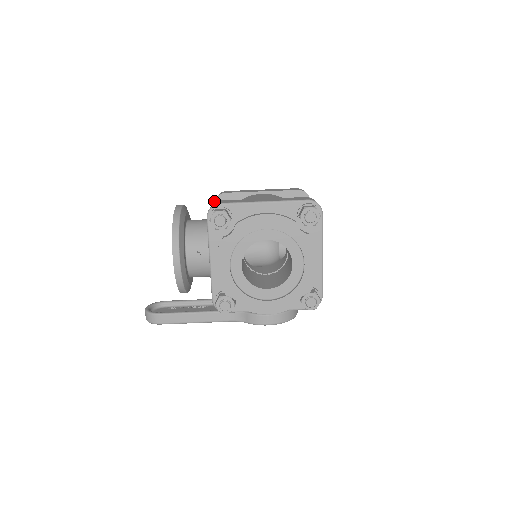
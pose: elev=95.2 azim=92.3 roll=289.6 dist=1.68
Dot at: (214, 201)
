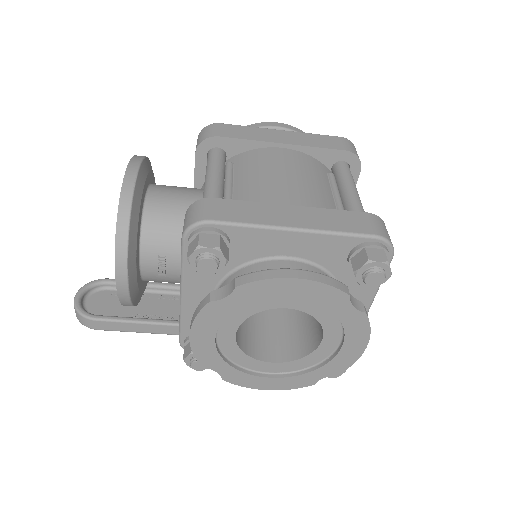
Dot at: (197, 147)
